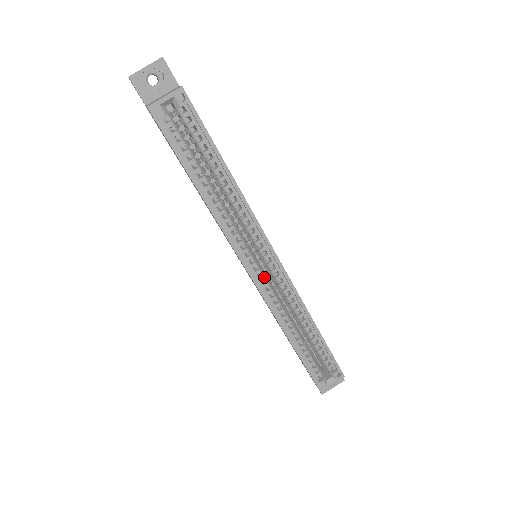
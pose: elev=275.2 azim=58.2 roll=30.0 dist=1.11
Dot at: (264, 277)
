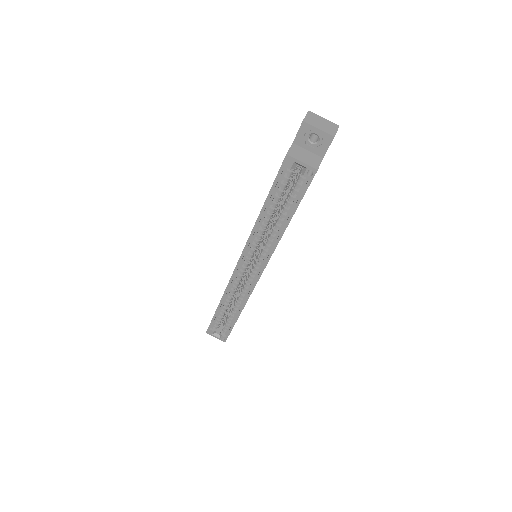
Dot at: (243, 273)
